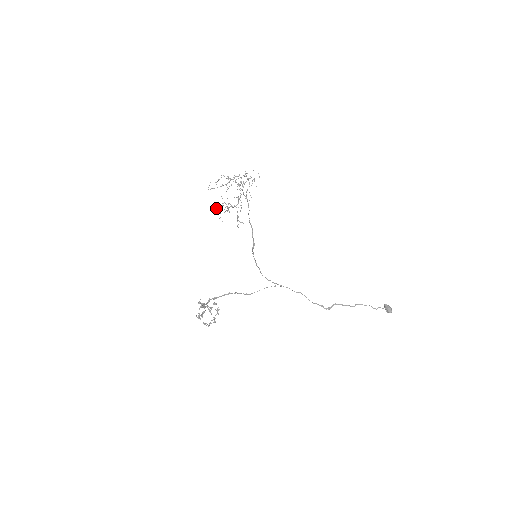
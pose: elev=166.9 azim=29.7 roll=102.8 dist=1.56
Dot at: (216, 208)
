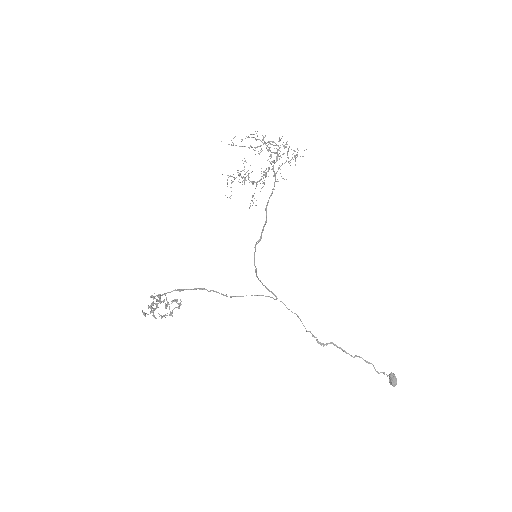
Dot at: occluded
